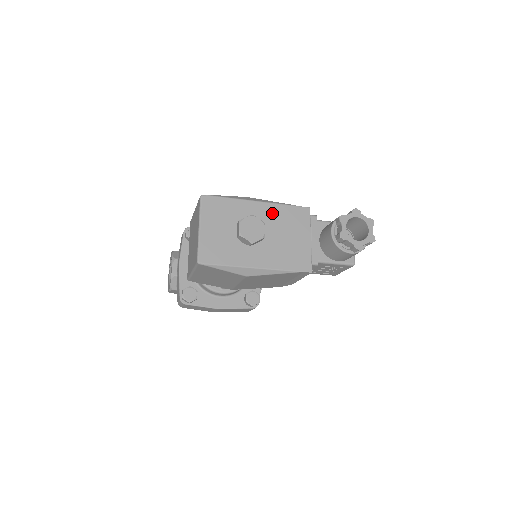
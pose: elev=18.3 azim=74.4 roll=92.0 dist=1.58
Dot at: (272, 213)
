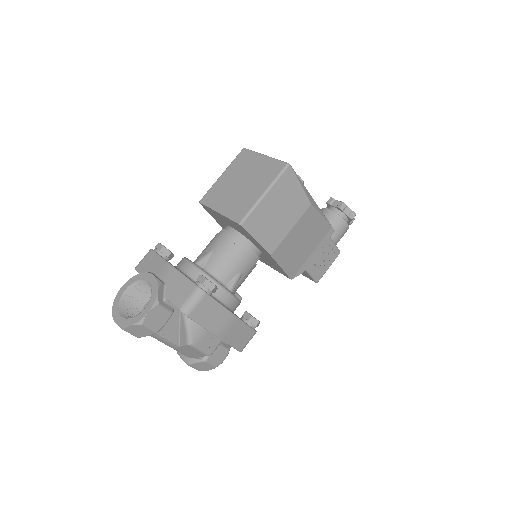
Dot at: occluded
